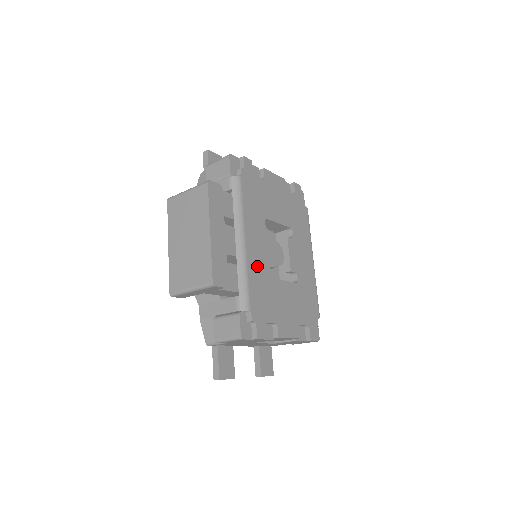
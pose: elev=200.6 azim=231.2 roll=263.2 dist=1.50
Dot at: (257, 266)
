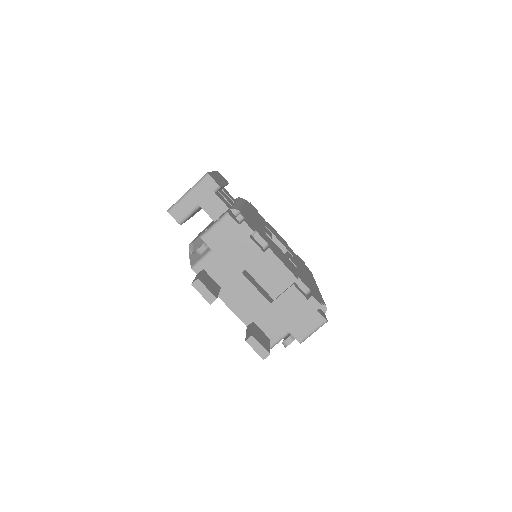
Dot at: (252, 218)
